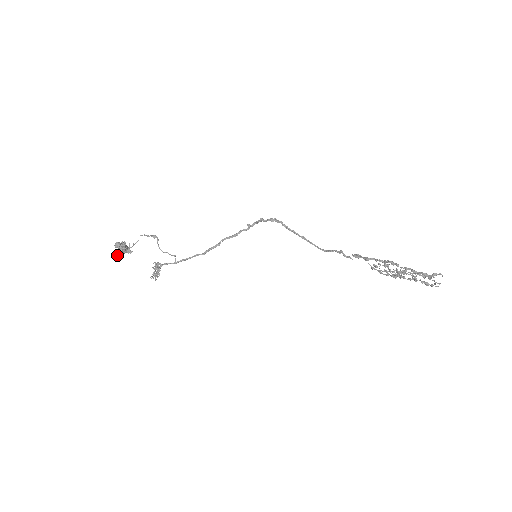
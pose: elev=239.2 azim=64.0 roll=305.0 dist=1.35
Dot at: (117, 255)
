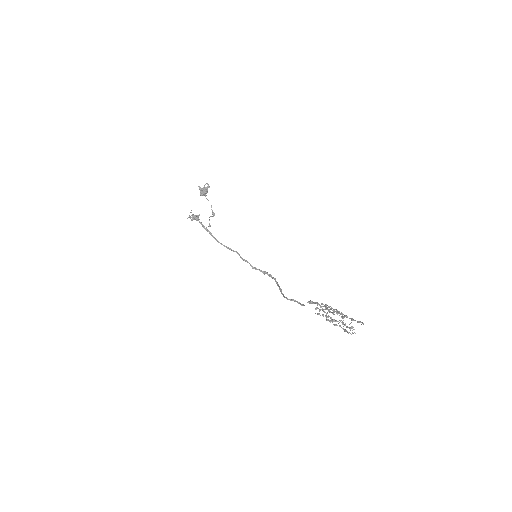
Dot at: (200, 187)
